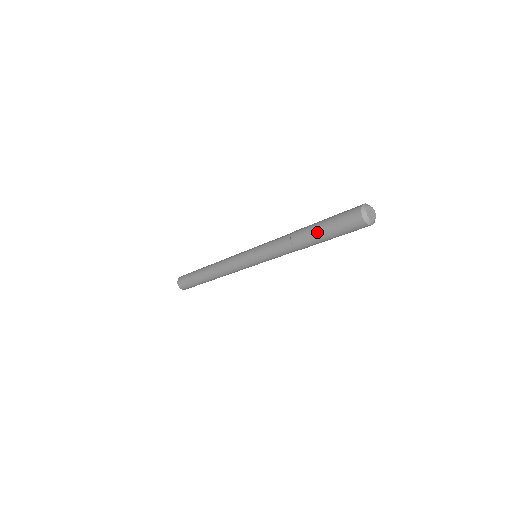
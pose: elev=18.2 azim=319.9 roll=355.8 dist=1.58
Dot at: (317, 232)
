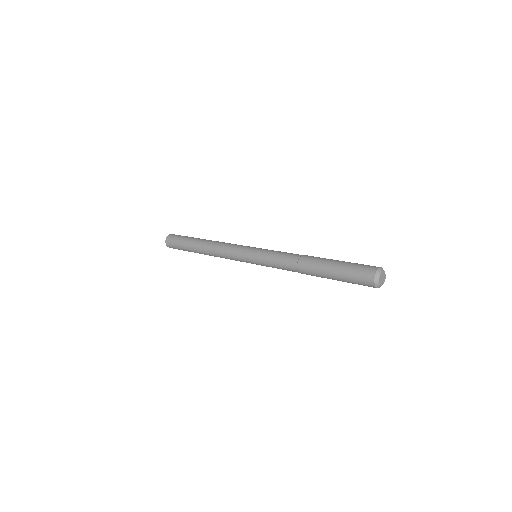
Dot at: (327, 278)
